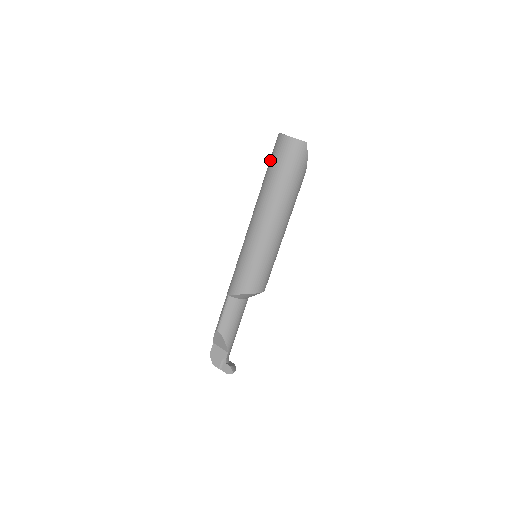
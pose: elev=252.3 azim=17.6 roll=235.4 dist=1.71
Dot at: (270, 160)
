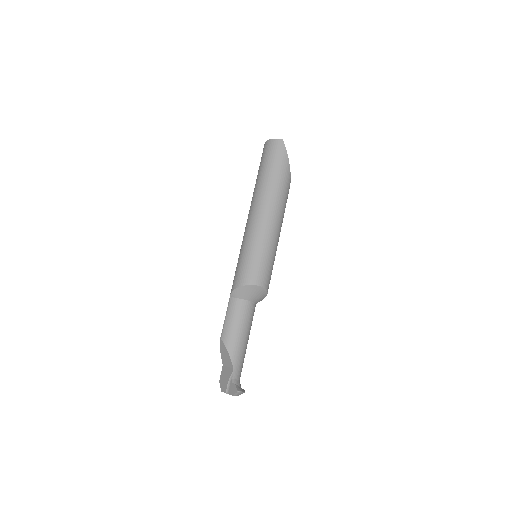
Dot at: occluded
